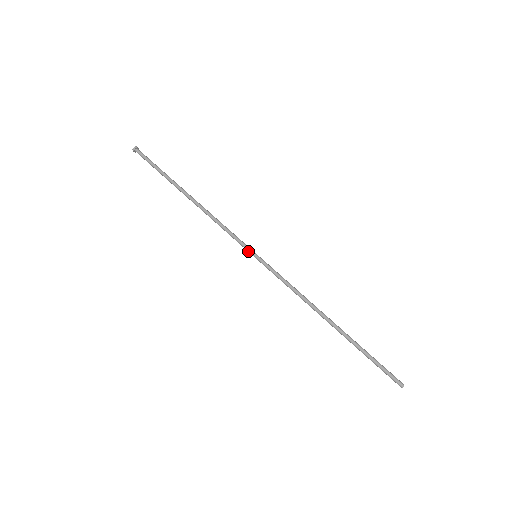
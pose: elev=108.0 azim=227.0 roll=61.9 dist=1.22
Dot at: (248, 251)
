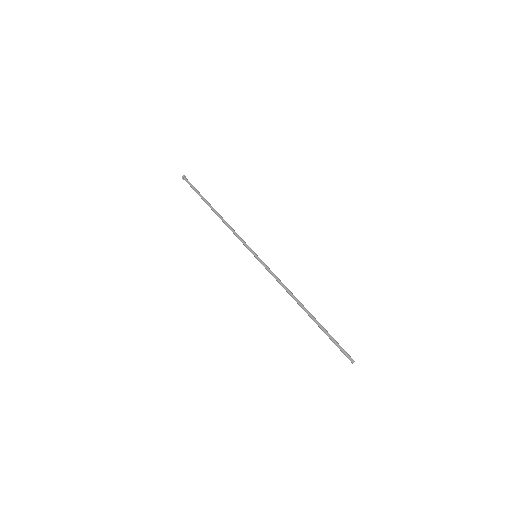
Dot at: (251, 251)
